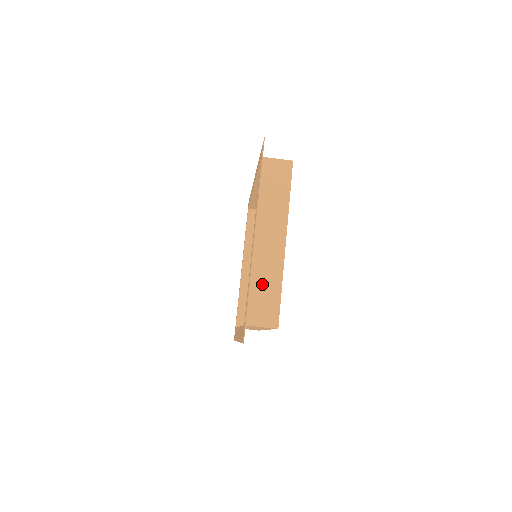
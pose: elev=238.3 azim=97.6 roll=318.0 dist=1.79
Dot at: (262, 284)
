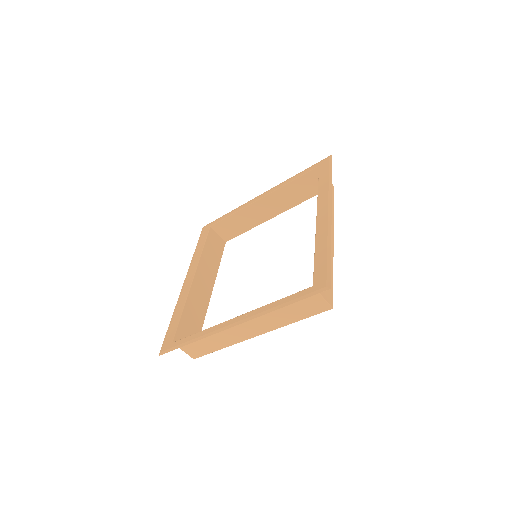
Dot at: (210, 338)
